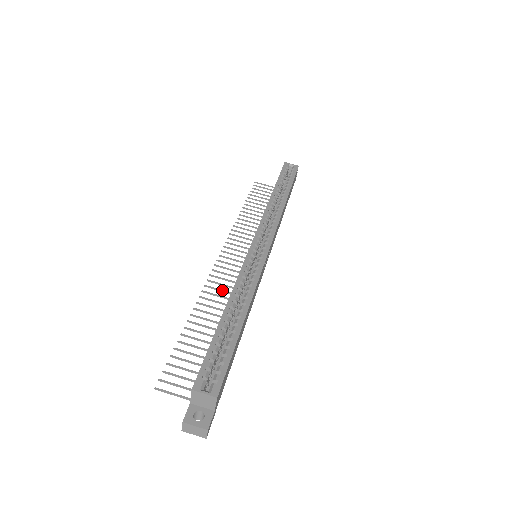
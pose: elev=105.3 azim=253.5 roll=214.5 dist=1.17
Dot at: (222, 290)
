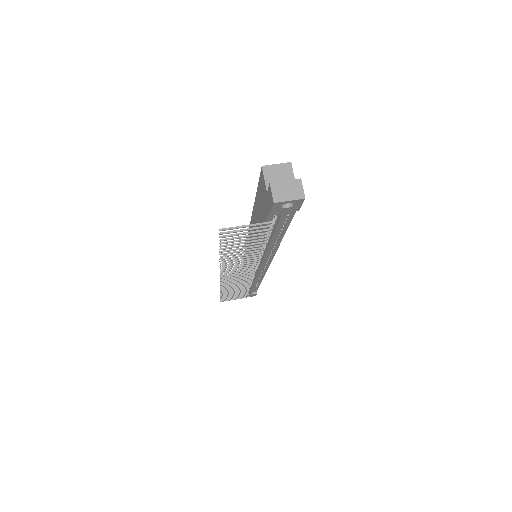
Dot at: (240, 265)
